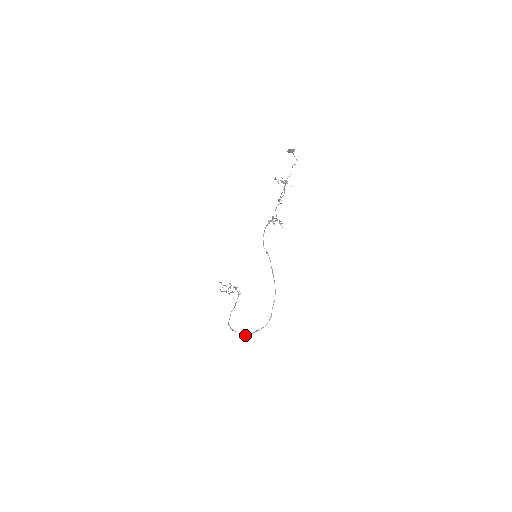
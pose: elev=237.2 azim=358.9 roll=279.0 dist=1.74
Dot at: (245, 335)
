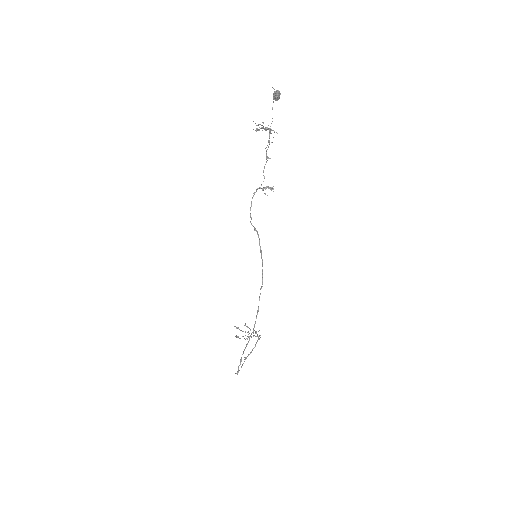
Dot at: occluded
